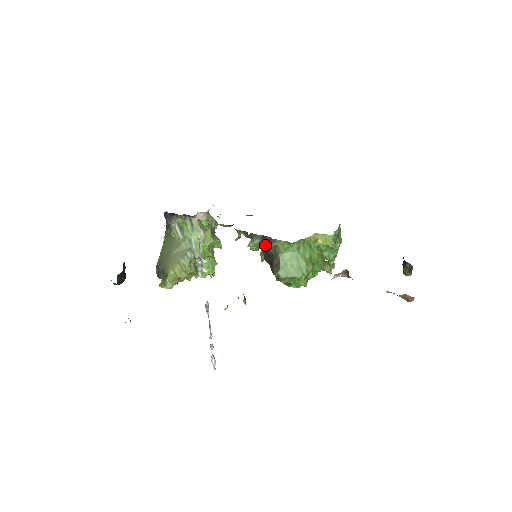
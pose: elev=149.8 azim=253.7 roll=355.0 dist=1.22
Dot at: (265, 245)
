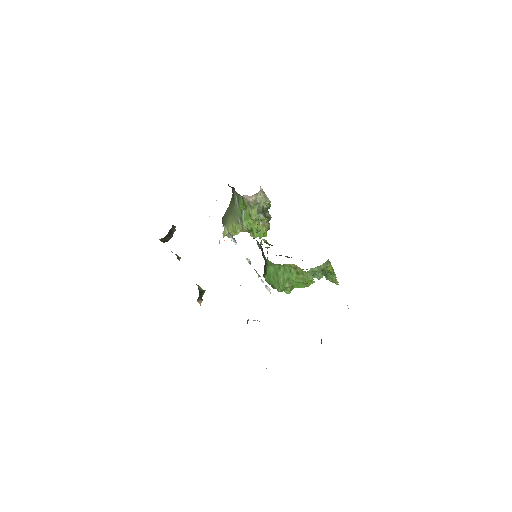
Dot at: (262, 252)
